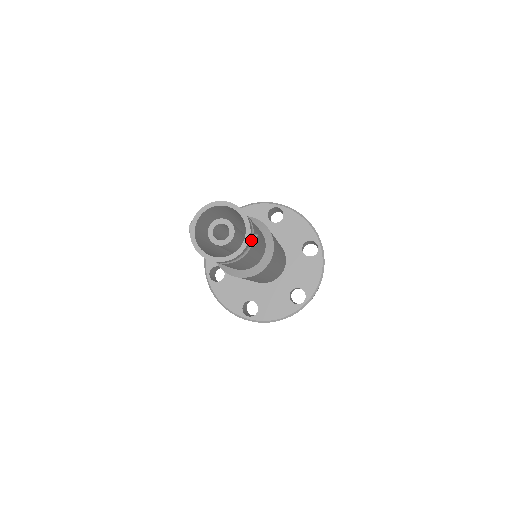
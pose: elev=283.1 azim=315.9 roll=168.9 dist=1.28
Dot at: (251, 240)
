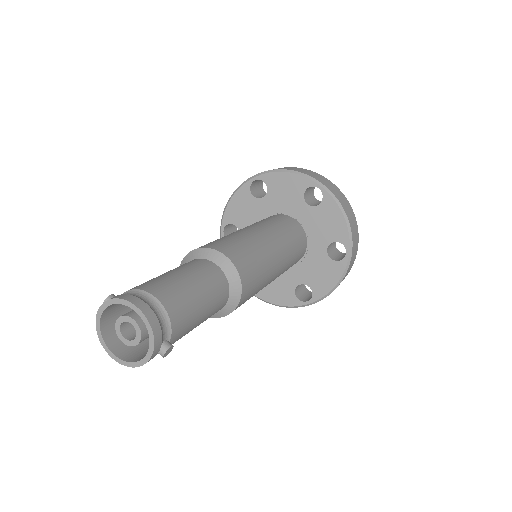
Dot at: (159, 352)
